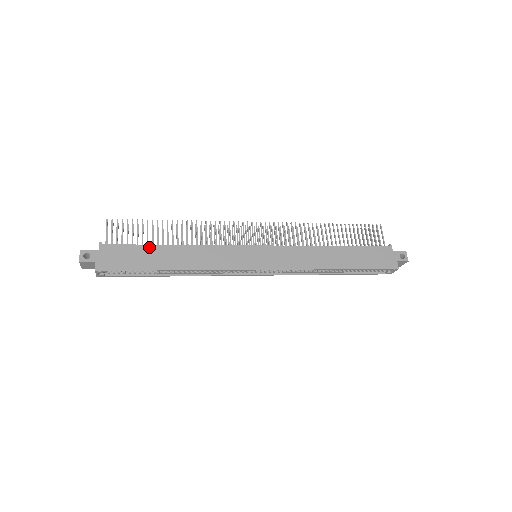
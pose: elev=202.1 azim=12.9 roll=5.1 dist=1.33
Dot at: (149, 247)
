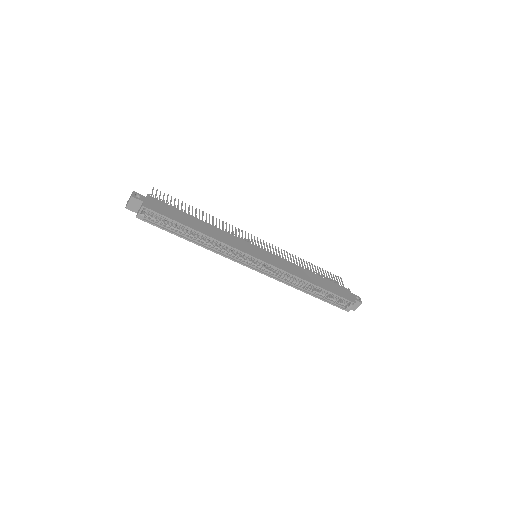
Dot at: (183, 213)
